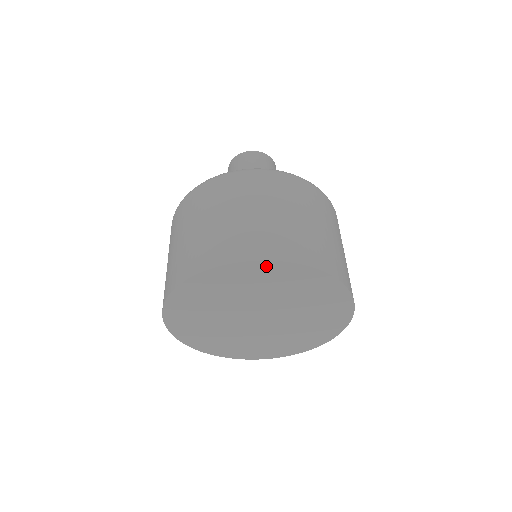
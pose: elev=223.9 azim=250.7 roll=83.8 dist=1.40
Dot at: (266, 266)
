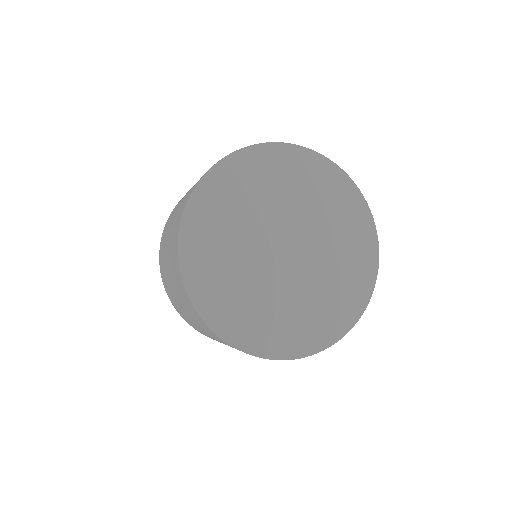
Dot at: (356, 198)
